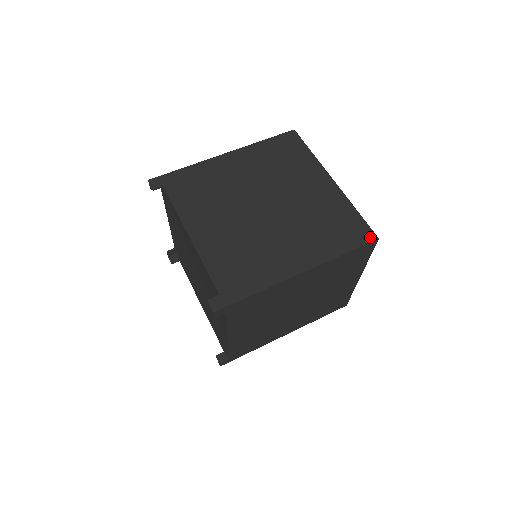
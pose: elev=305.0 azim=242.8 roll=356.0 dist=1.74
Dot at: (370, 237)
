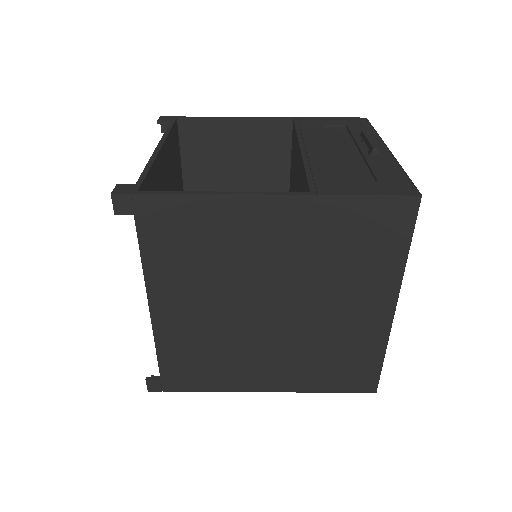
Dot at: (368, 389)
